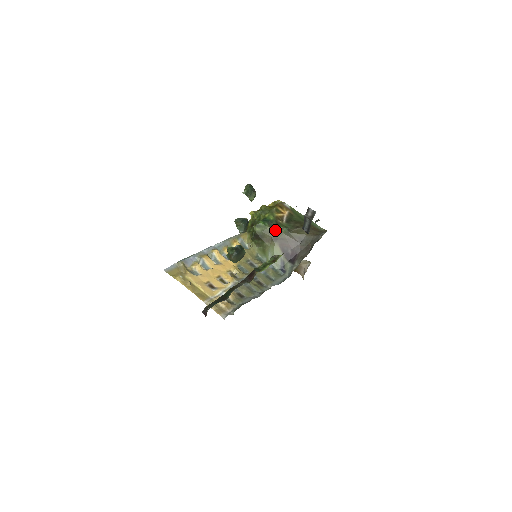
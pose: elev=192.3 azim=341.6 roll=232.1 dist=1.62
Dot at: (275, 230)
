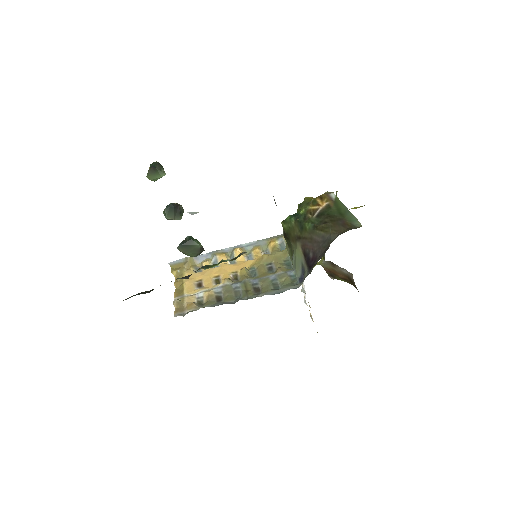
Dot at: (300, 227)
